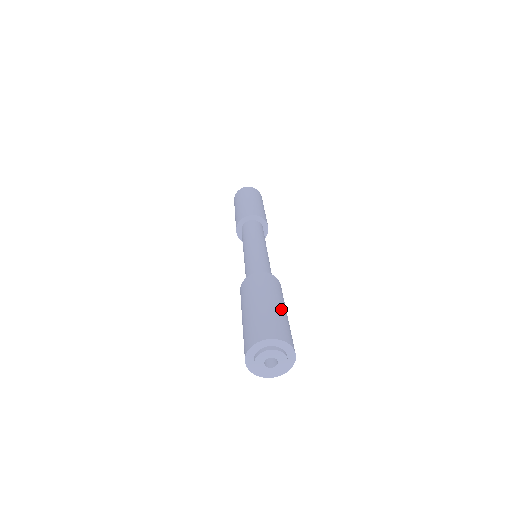
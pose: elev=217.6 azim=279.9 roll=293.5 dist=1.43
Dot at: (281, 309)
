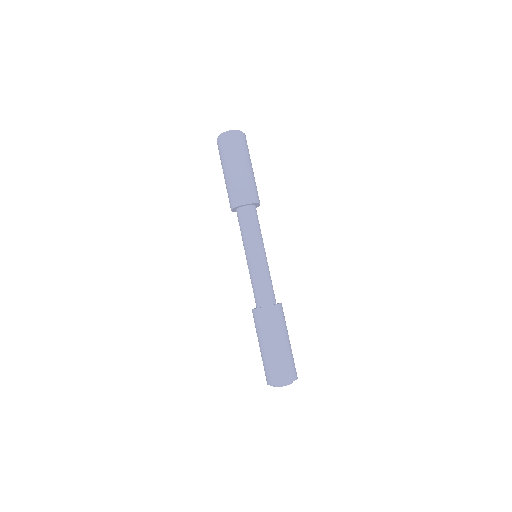
Dot at: (290, 344)
